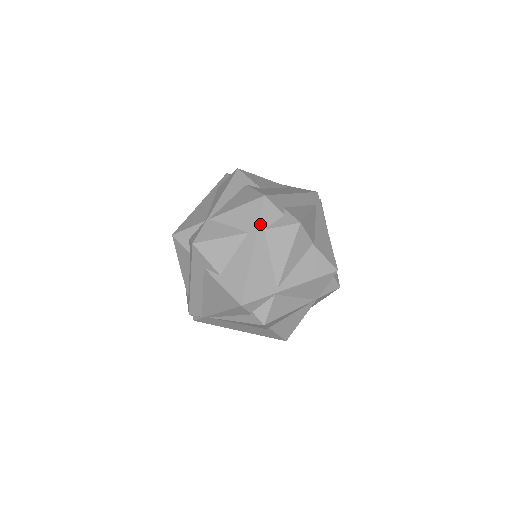
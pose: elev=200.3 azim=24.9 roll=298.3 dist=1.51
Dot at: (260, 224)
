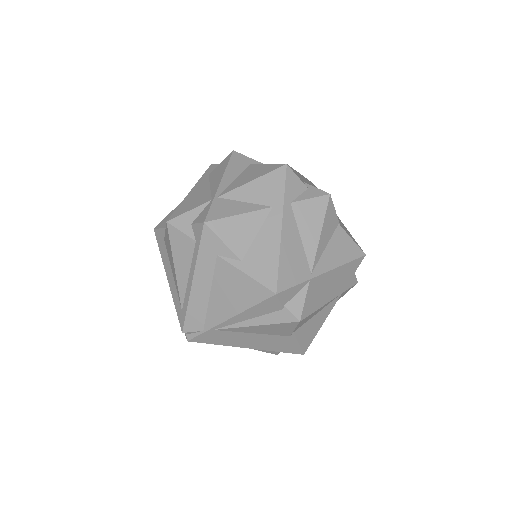
Dot at: (285, 196)
